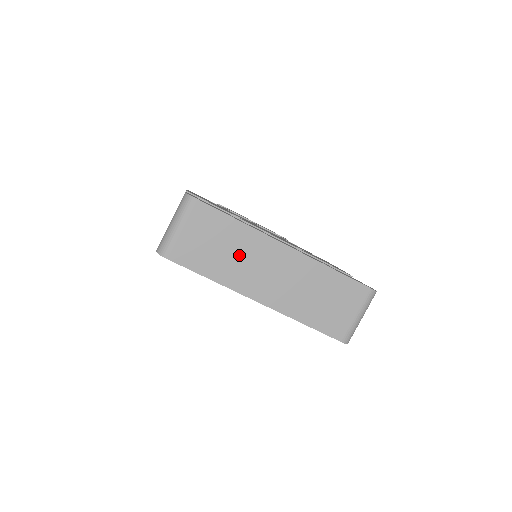
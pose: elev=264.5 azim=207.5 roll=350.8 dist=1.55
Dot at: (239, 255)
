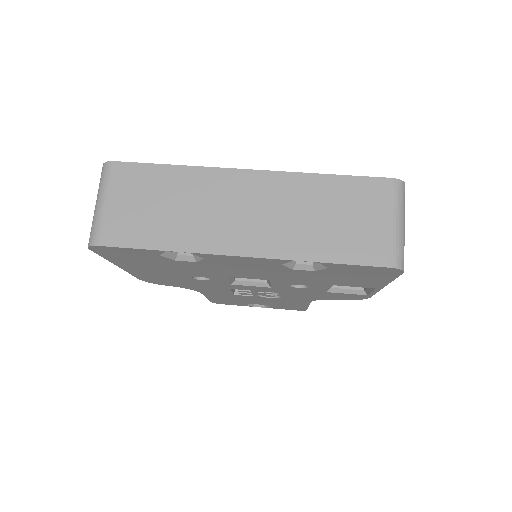
Dot at: (190, 205)
